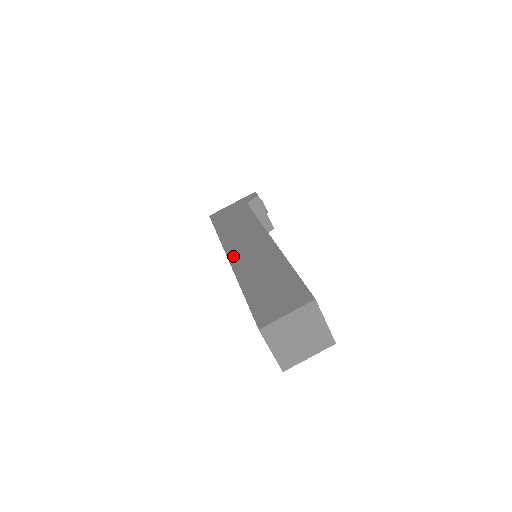
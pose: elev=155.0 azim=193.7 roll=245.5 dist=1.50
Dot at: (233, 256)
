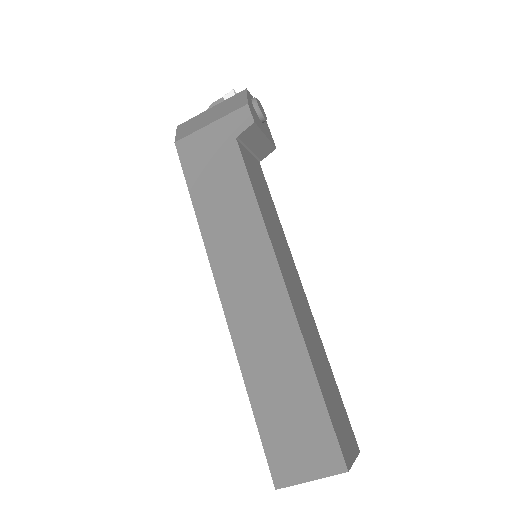
Dot at: (227, 297)
